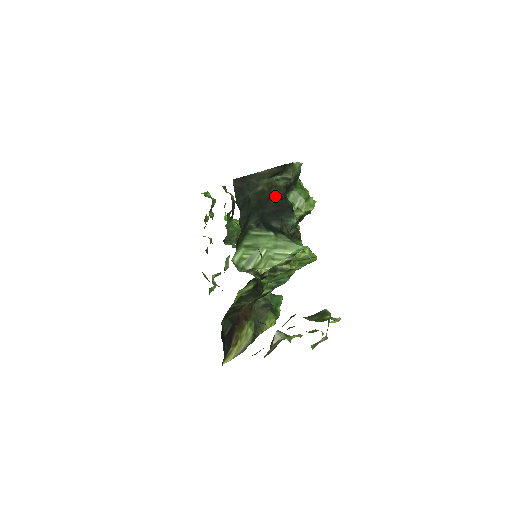
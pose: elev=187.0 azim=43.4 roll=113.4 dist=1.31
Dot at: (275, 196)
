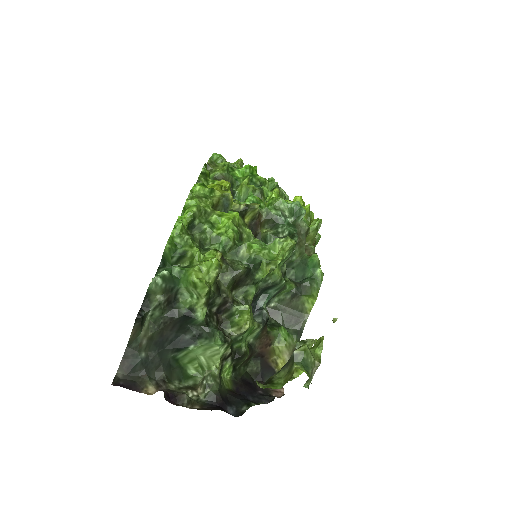
Dot at: (164, 325)
